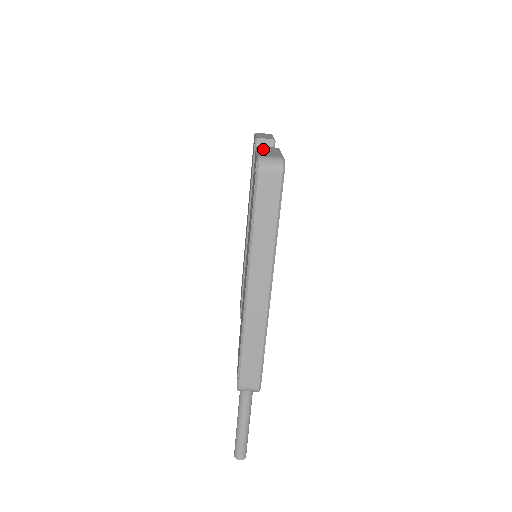
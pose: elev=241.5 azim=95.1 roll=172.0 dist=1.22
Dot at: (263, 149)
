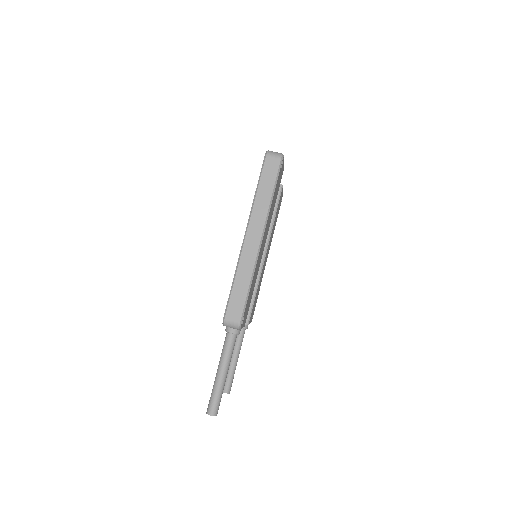
Dot at: occluded
